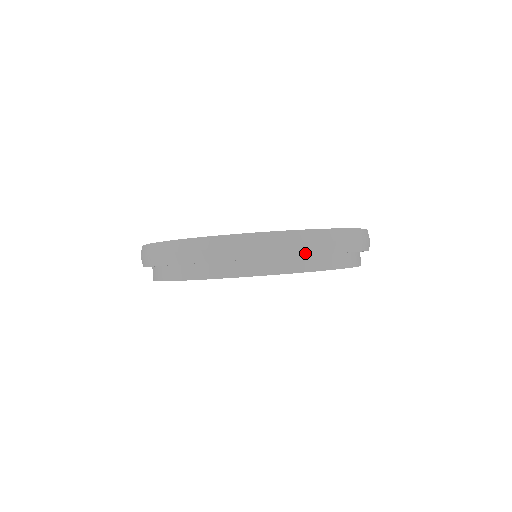
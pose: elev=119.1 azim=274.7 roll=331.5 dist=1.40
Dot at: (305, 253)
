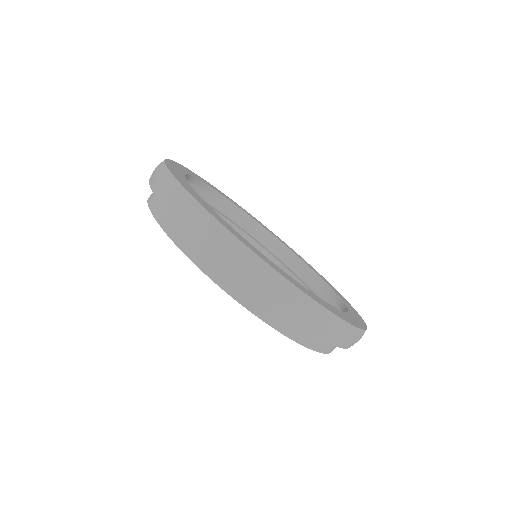
Dot at: (236, 274)
